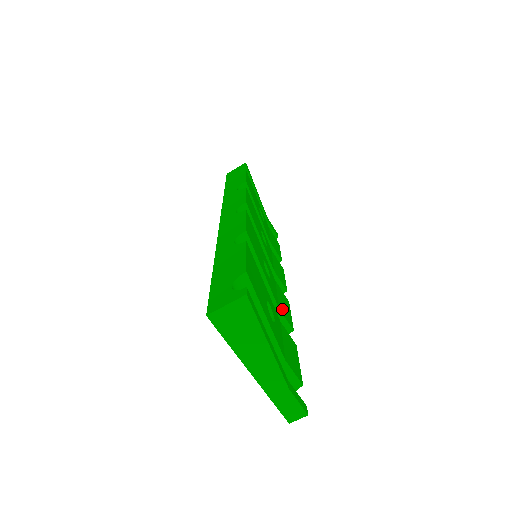
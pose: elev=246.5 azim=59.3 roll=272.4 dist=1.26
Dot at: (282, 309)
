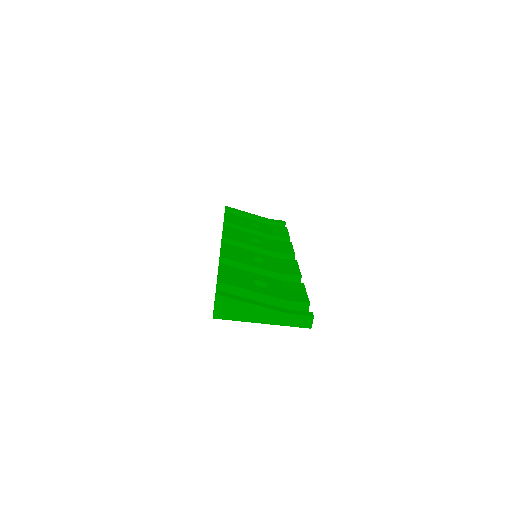
Dot at: (285, 271)
